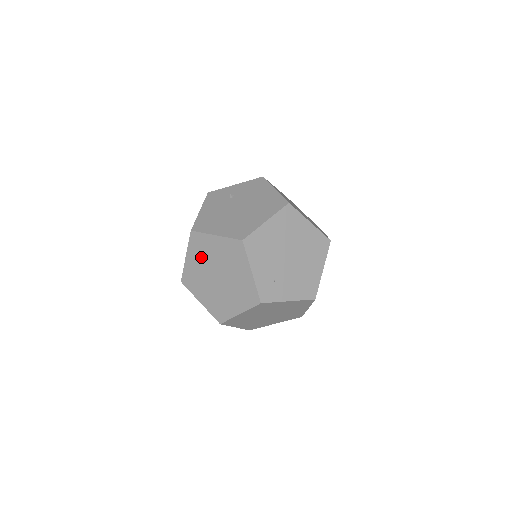
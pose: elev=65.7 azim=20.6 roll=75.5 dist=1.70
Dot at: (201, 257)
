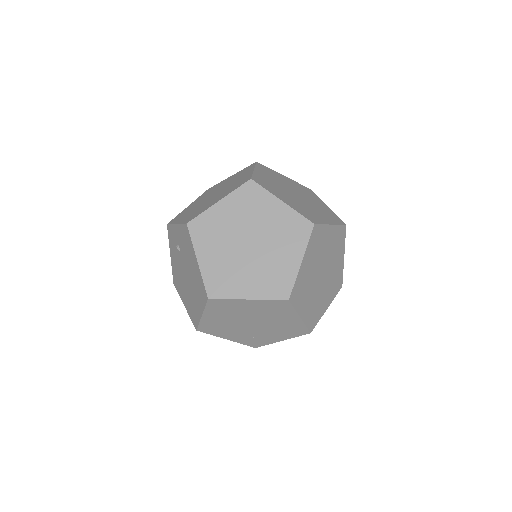
Dot at: occluded
